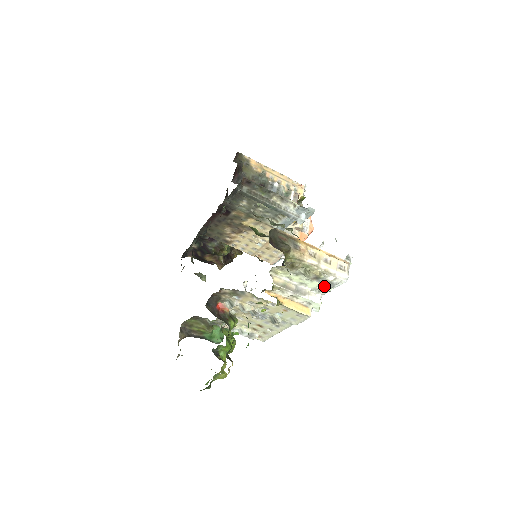
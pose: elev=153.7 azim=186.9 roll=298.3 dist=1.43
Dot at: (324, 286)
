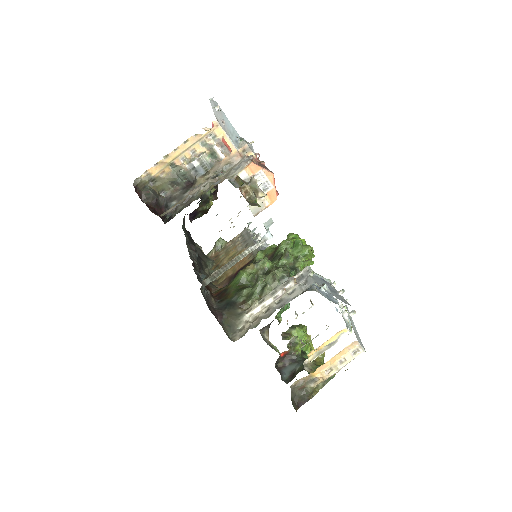
Dot at: occluded
